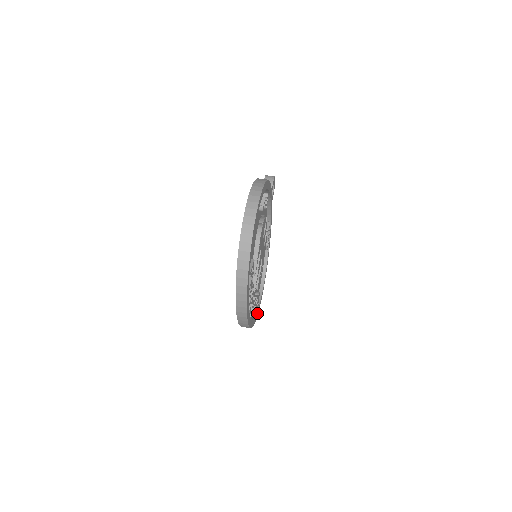
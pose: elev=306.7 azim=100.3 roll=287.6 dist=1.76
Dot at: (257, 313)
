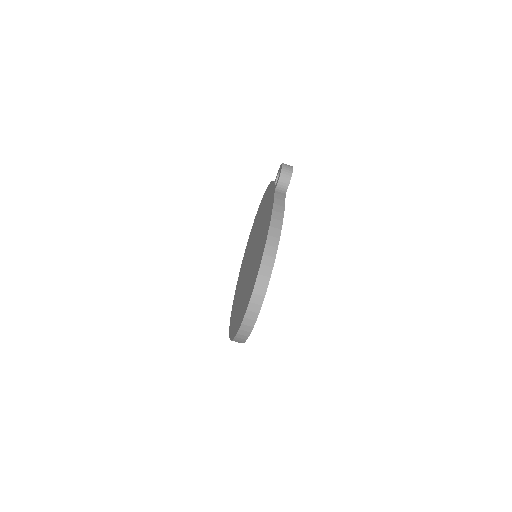
Dot at: occluded
